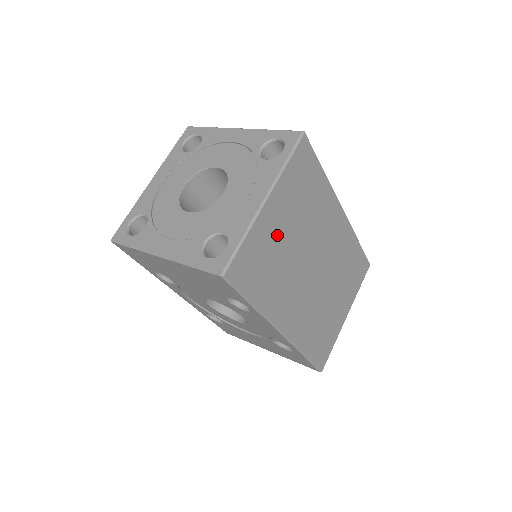
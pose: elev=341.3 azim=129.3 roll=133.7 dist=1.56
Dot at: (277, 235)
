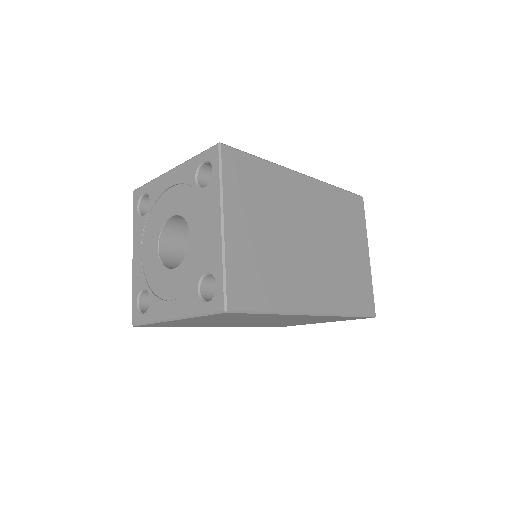
Dot at: occluded
